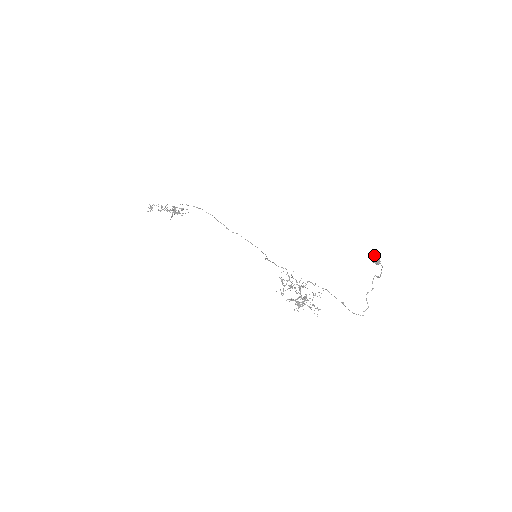
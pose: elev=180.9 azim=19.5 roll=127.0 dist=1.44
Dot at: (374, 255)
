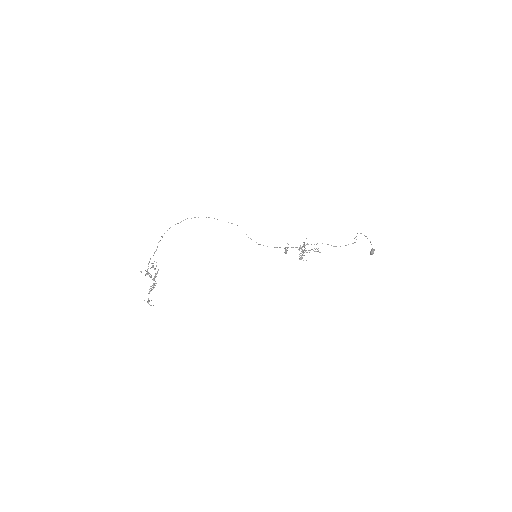
Dot at: (372, 254)
